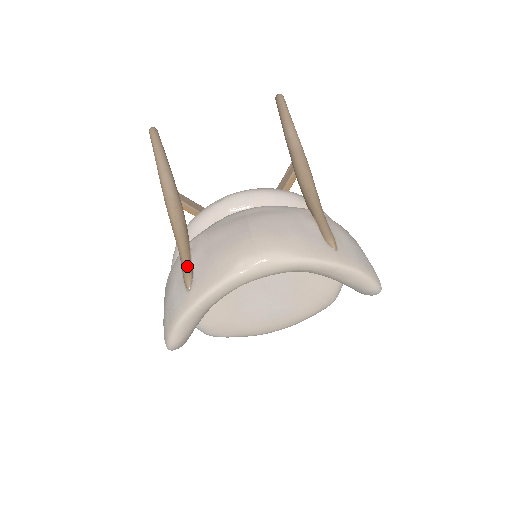
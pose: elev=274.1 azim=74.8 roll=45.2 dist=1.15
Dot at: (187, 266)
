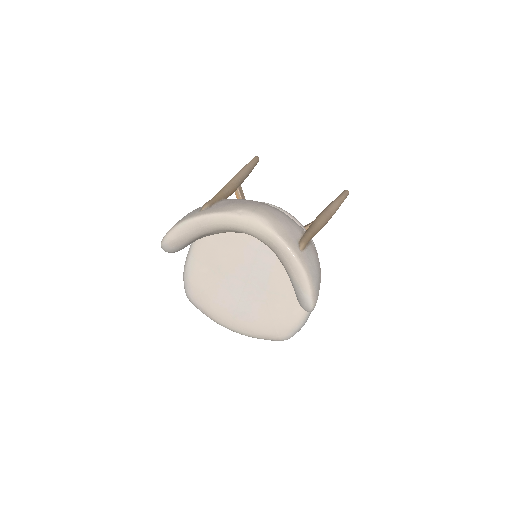
Dot at: (211, 201)
